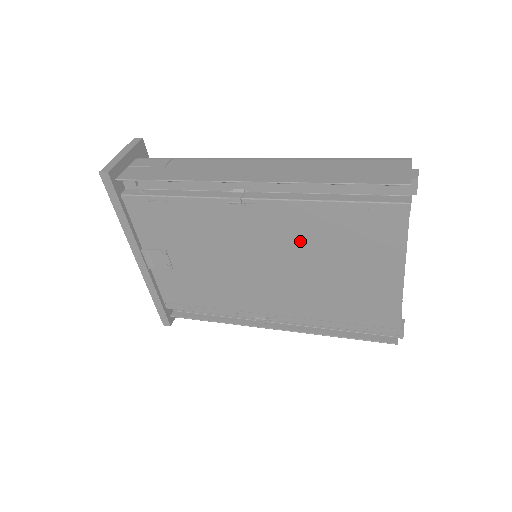
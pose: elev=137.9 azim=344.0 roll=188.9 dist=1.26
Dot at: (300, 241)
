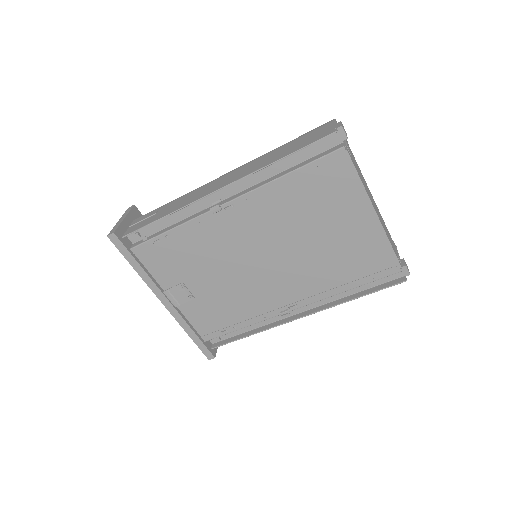
Dot at: (281, 221)
